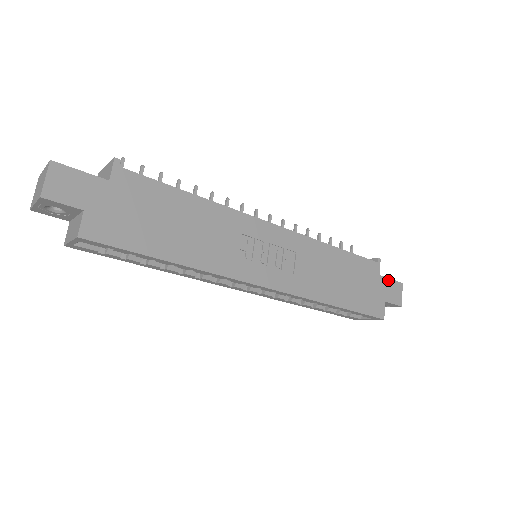
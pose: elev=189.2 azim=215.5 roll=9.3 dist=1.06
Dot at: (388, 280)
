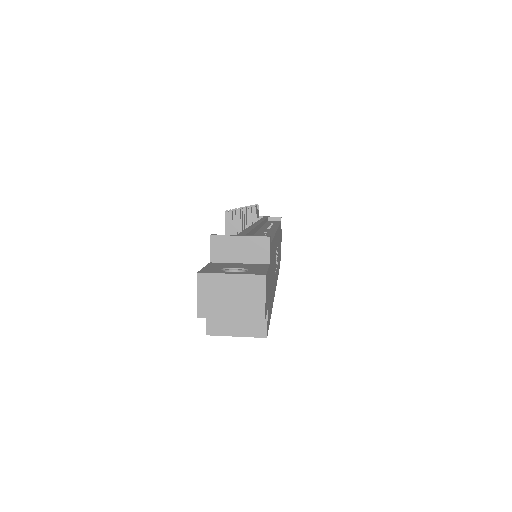
Dot at: occluded
